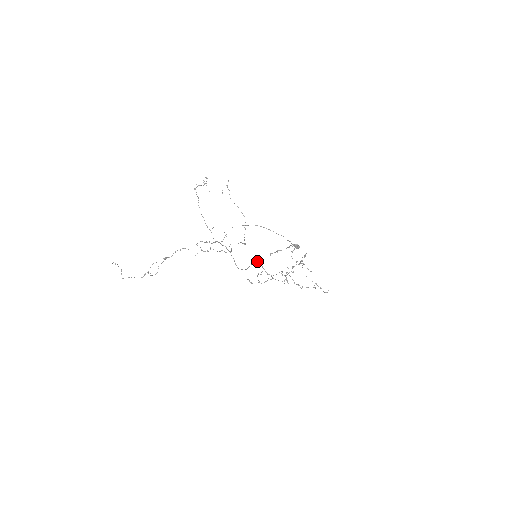
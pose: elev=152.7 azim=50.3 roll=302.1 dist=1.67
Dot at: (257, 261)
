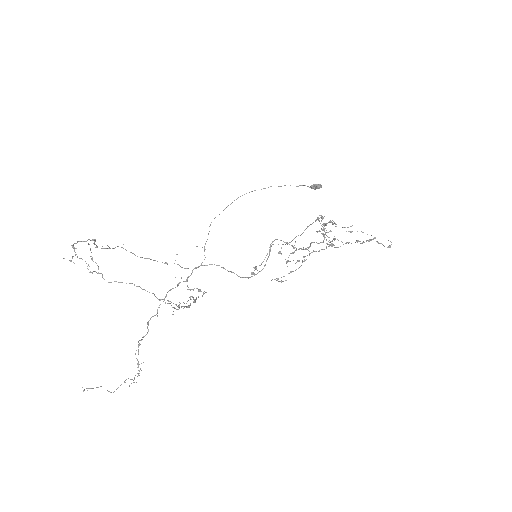
Dot at: occluded
